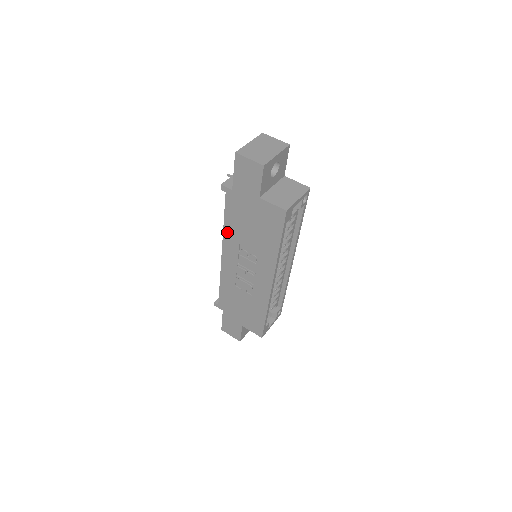
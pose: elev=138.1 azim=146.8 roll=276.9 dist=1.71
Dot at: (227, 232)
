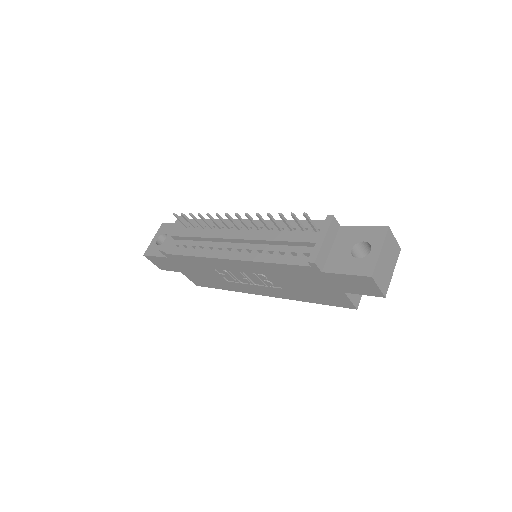
Dot at: (265, 265)
